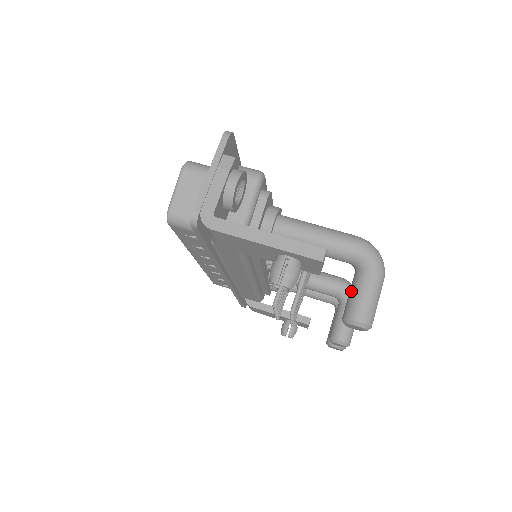
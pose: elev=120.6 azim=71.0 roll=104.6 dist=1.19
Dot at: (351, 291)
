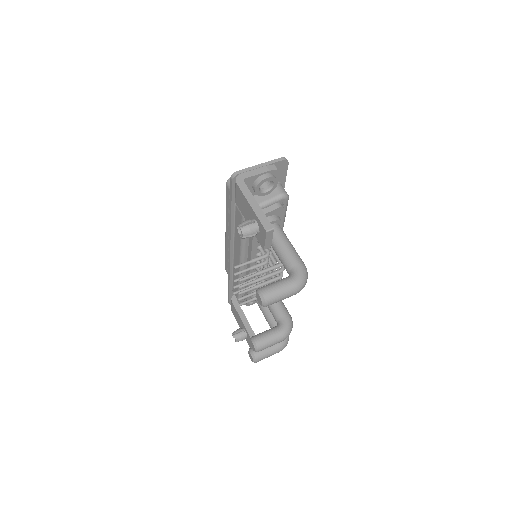
Dot at: (274, 282)
